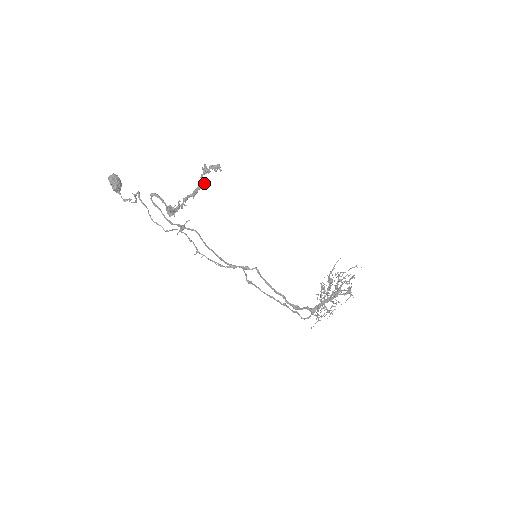
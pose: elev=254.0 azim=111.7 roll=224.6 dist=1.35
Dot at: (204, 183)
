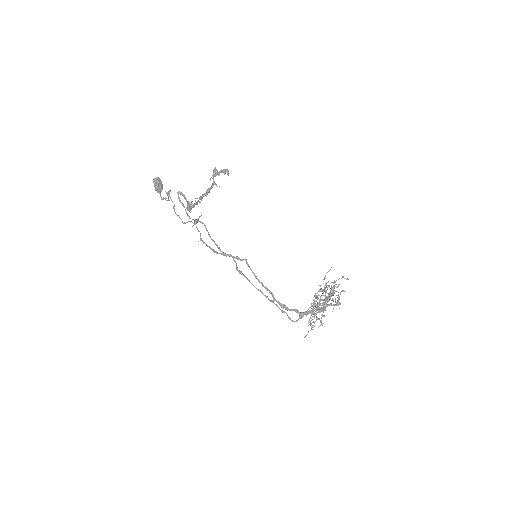
Dot at: (215, 184)
